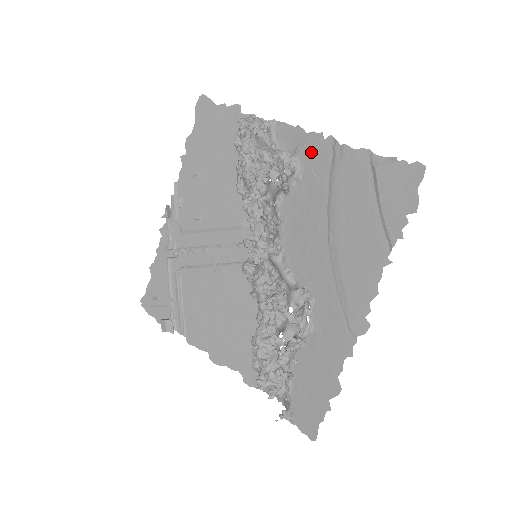
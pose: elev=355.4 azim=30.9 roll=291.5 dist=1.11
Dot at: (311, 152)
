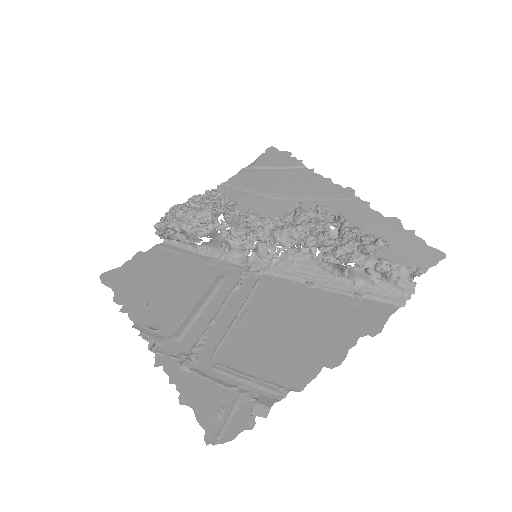
Dot at: occluded
